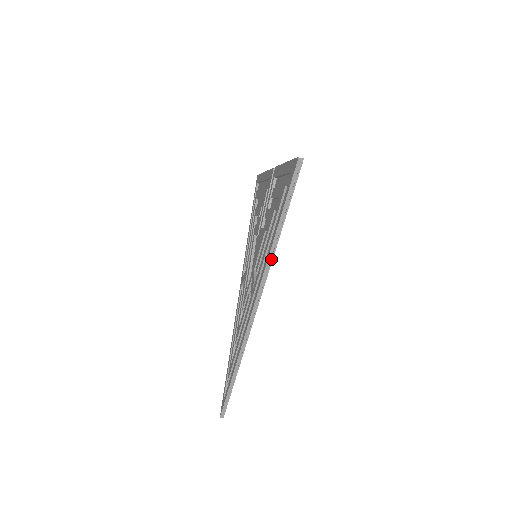
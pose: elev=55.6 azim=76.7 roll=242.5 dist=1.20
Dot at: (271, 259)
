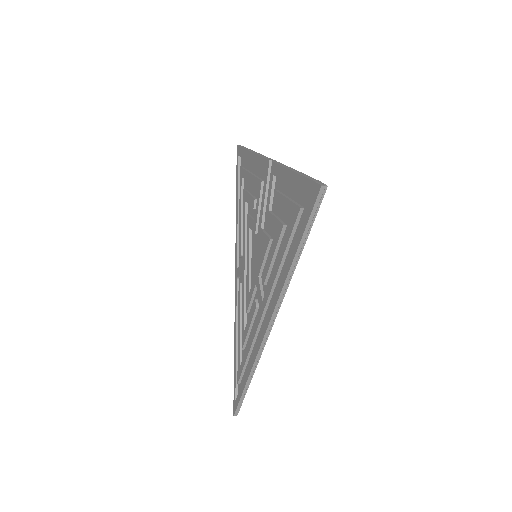
Dot at: (287, 284)
